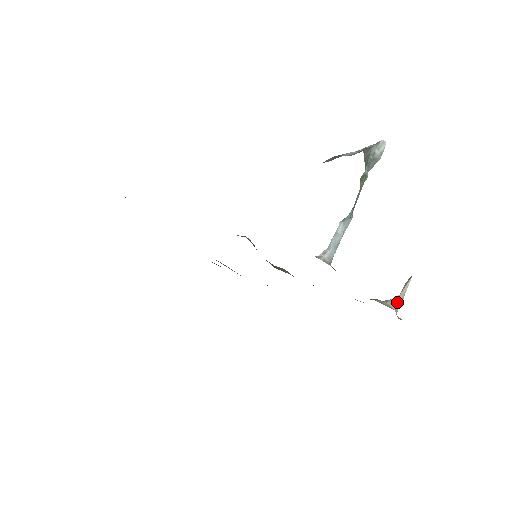
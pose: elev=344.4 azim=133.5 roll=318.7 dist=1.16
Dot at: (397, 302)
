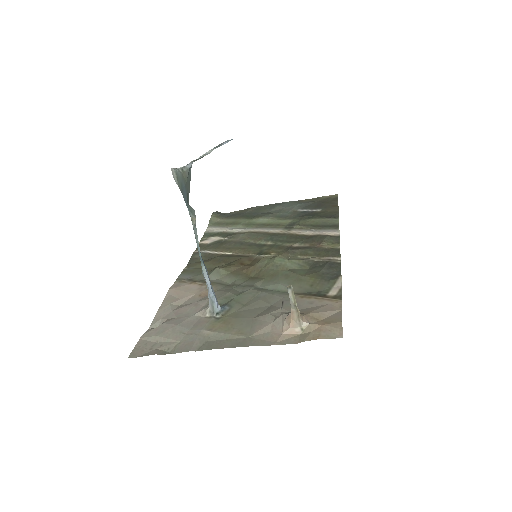
Dot at: (292, 316)
